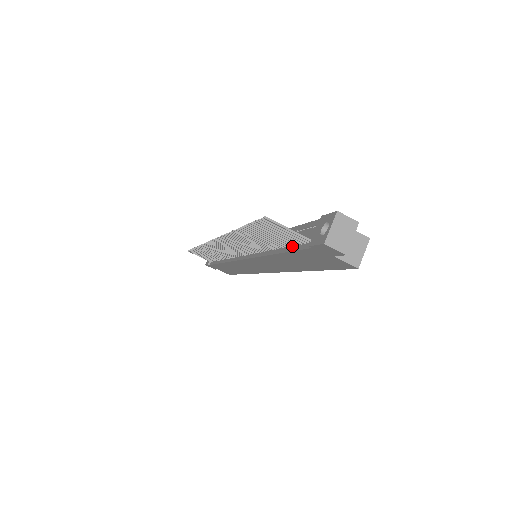
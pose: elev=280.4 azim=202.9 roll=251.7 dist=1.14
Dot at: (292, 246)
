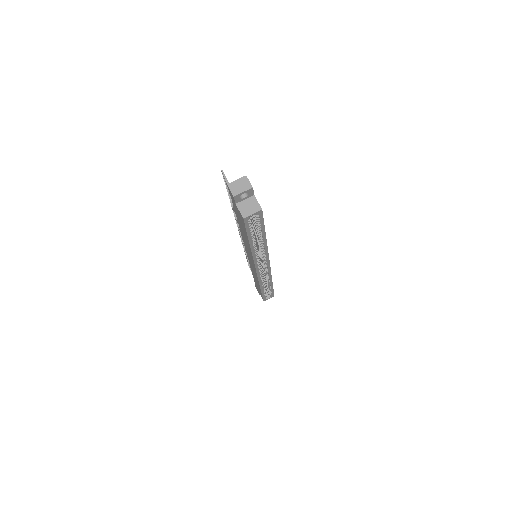
Dot at: occluded
